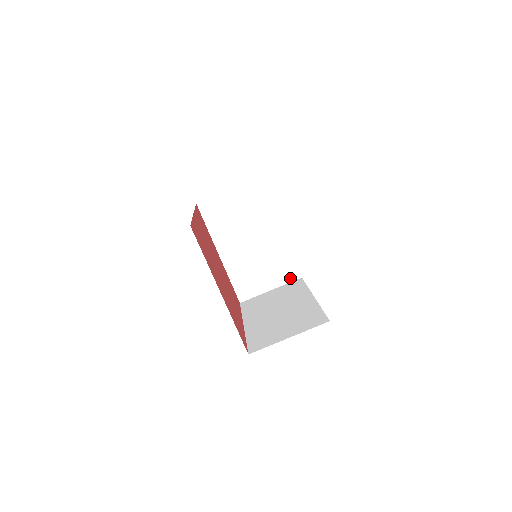
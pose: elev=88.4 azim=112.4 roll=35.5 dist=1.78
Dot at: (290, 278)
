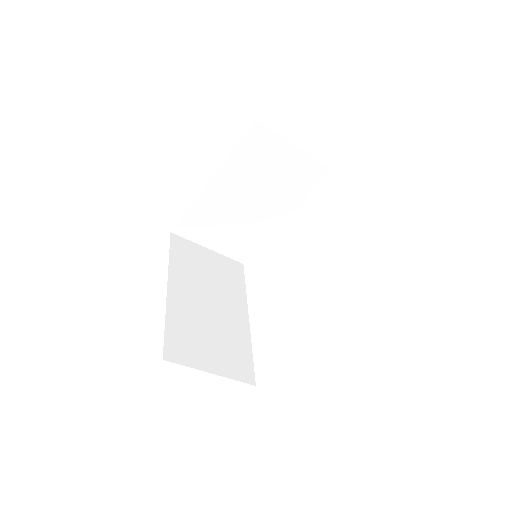
Dot at: (235, 256)
